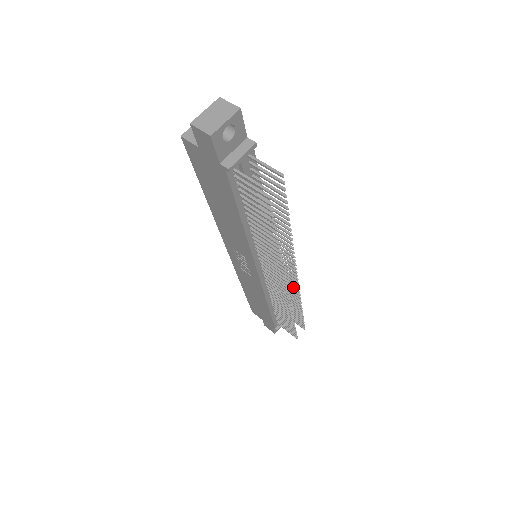
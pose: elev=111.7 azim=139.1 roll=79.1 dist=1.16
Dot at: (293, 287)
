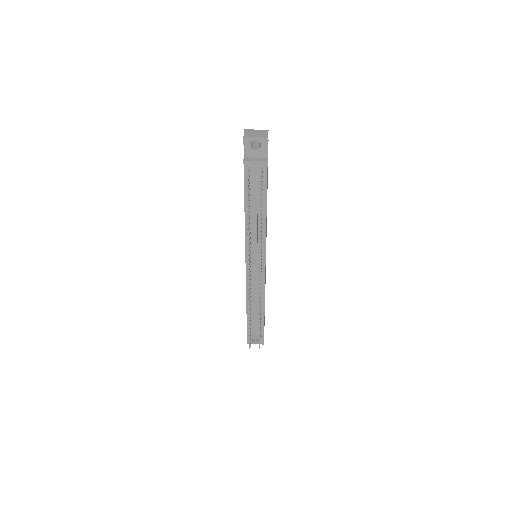
Dot at: occluded
